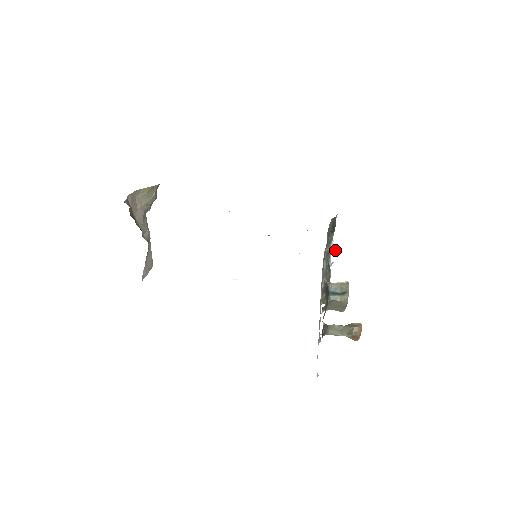
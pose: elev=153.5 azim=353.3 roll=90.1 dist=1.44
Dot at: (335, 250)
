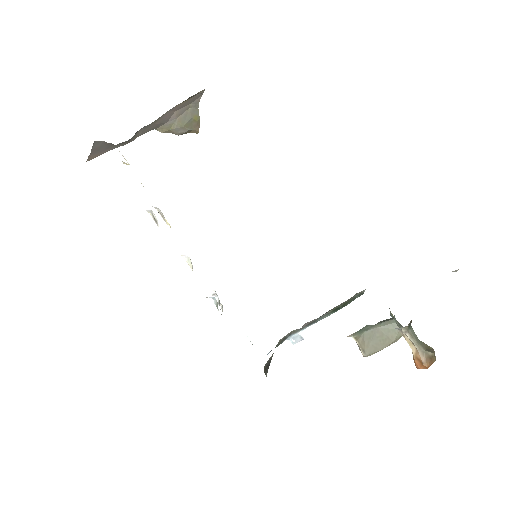
Dot at: occluded
